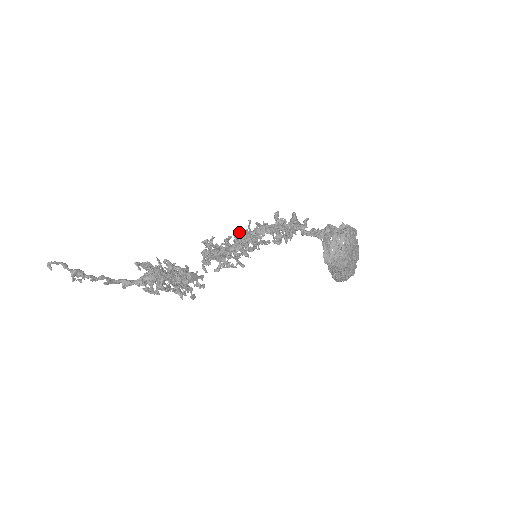
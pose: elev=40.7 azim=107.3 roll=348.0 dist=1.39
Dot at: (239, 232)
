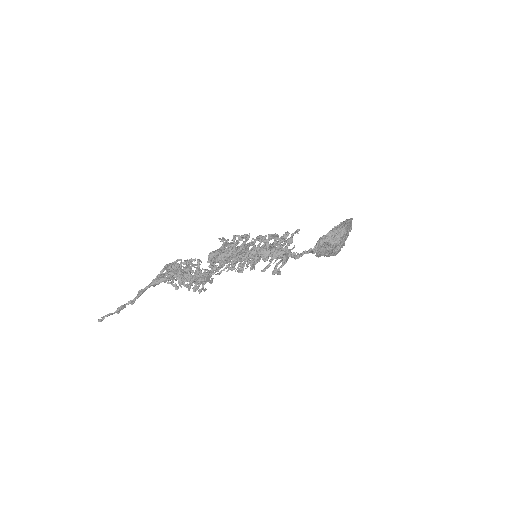
Dot at: (237, 271)
